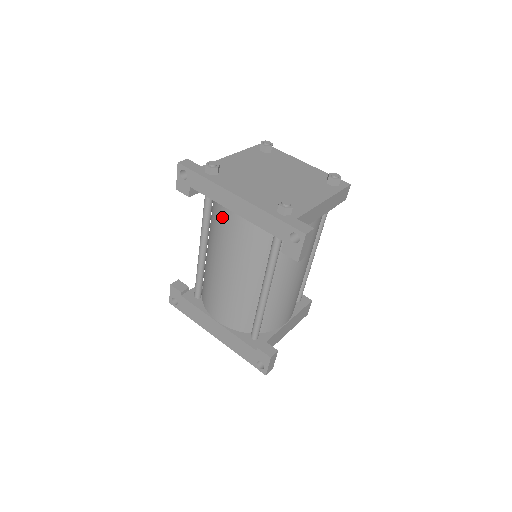
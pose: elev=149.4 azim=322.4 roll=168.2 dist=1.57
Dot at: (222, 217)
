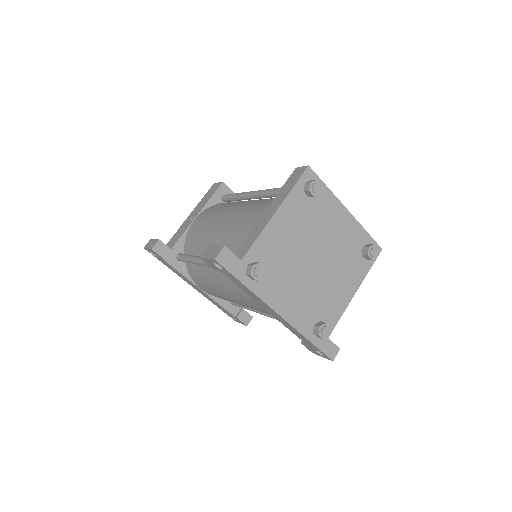
Dot at: (249, 296)
